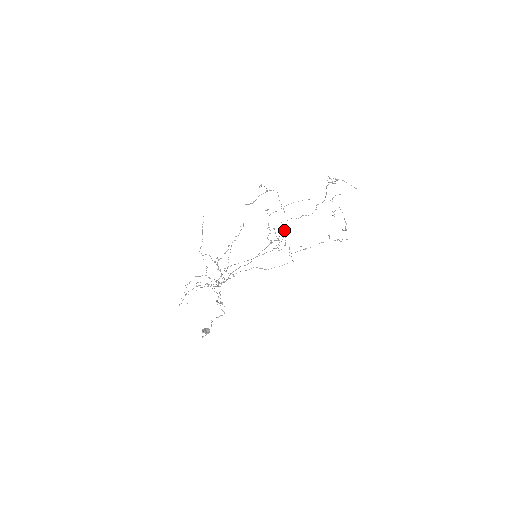
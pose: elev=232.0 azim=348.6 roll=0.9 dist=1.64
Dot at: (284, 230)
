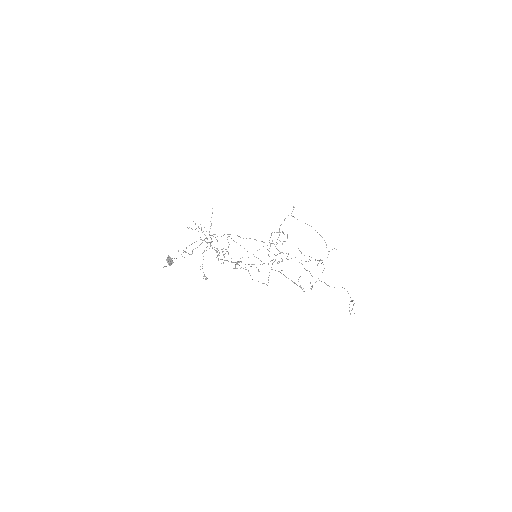
Dot at: occluded
